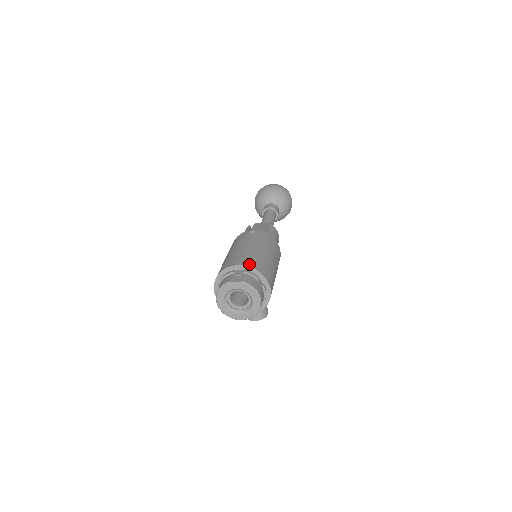
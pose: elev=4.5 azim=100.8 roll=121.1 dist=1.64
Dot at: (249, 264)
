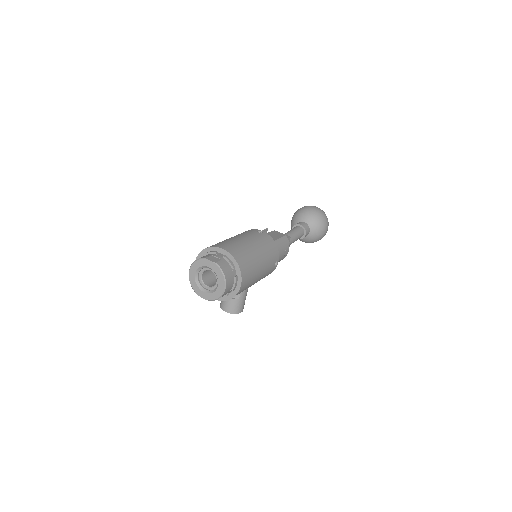
Dot at: (232, 252)
